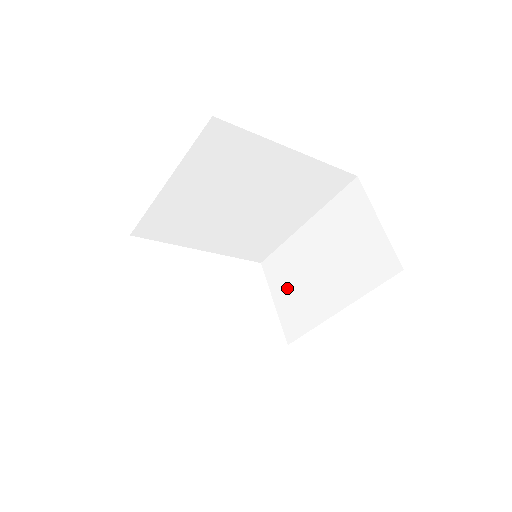
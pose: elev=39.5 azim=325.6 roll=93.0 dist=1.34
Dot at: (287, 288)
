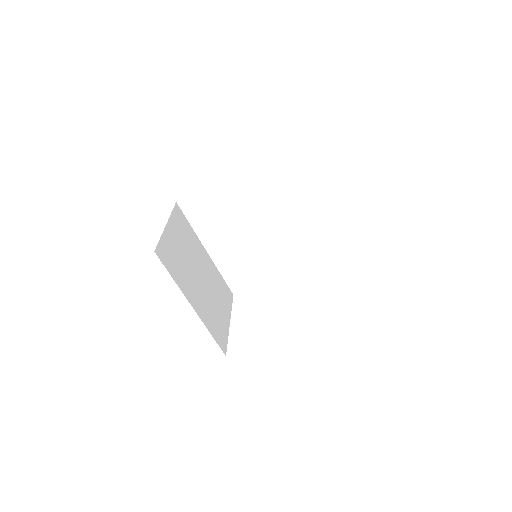
Dot at: occluded
